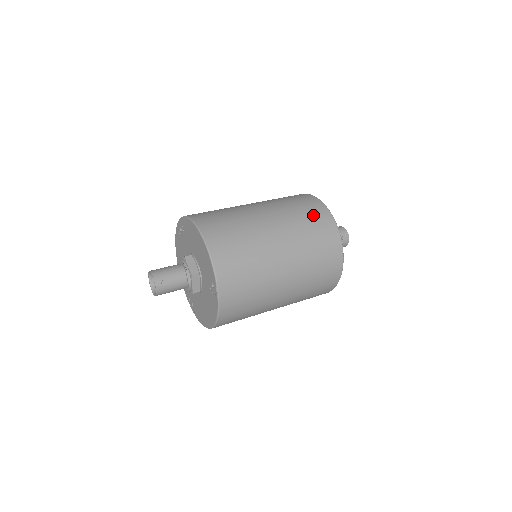
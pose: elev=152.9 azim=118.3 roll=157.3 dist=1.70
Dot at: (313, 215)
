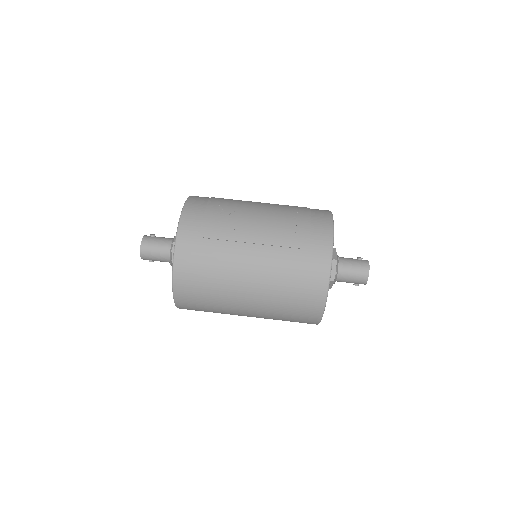
Dot at: (298, 319)
